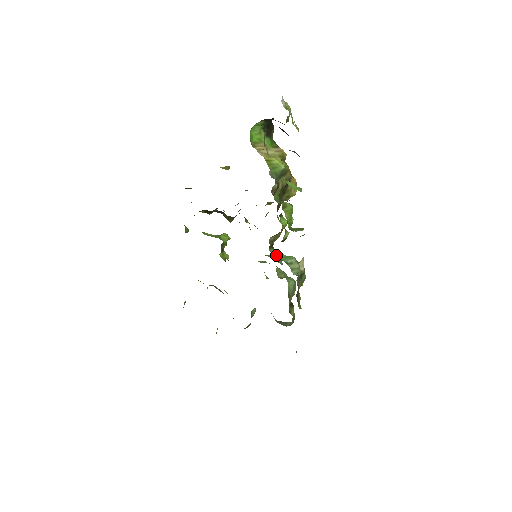
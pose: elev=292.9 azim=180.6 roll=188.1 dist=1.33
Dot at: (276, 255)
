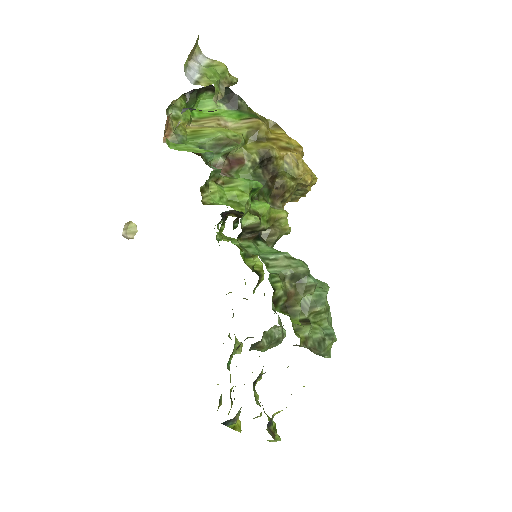
Dot at: (248, 248)
